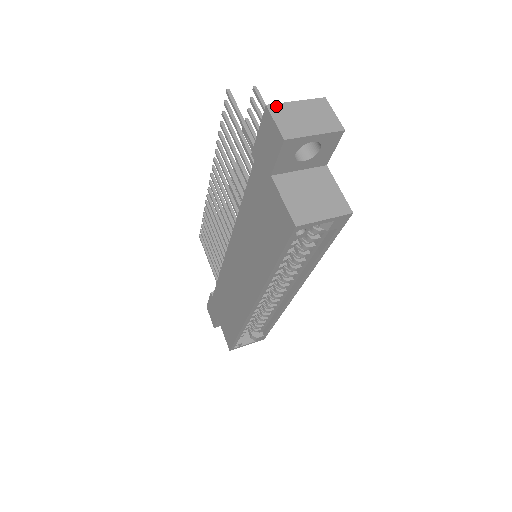
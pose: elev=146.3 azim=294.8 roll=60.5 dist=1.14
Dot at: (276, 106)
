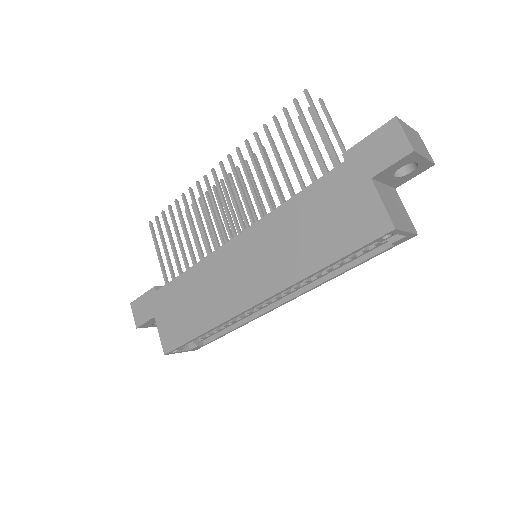
Dot at: (401, 121)
